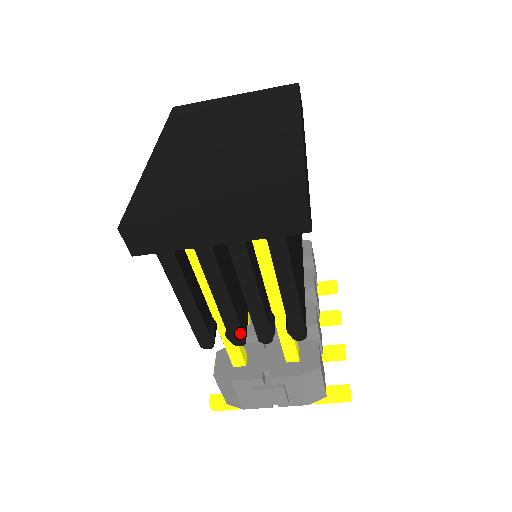
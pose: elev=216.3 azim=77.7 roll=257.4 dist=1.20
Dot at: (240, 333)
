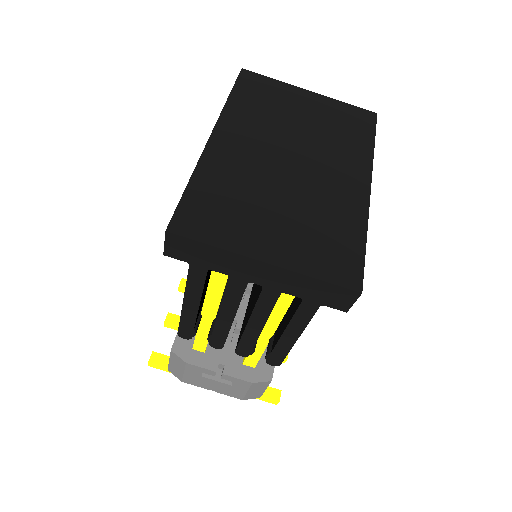
Dot at: (223, 341)
